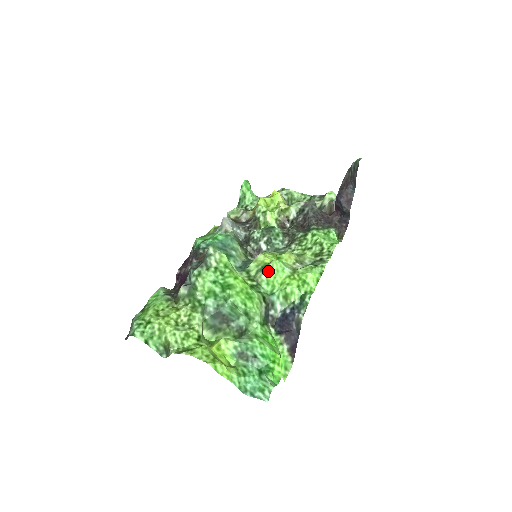
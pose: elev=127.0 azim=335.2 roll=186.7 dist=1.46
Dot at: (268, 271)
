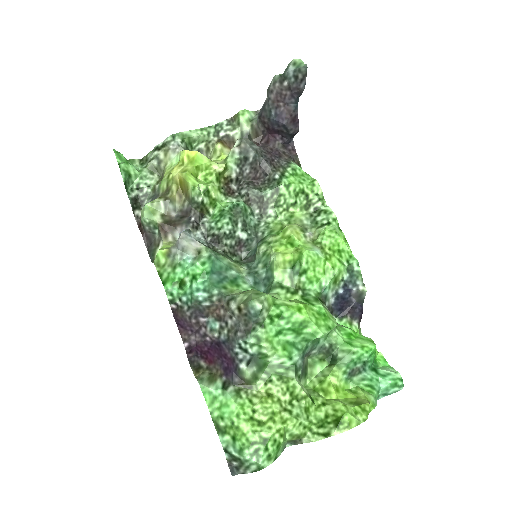
Dot at: (304, 270)
